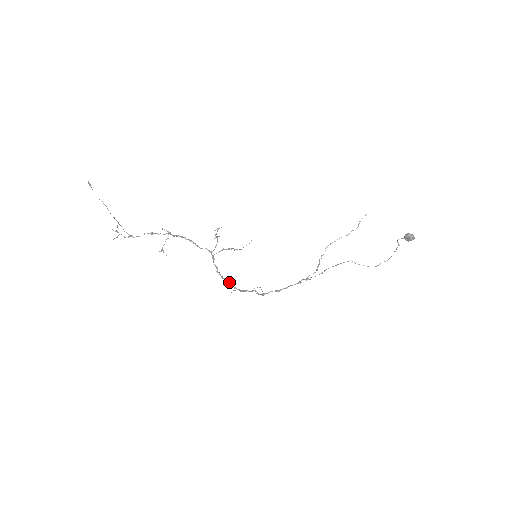
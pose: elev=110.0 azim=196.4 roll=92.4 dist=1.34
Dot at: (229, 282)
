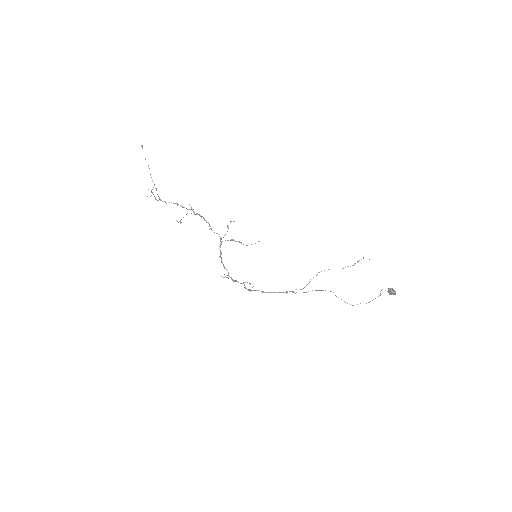
Dot at: (226, 269)
